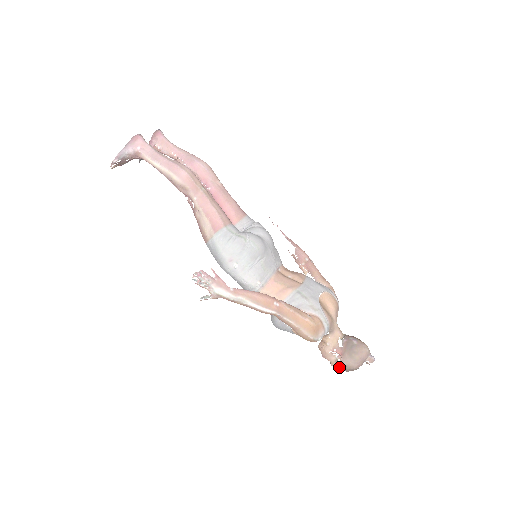
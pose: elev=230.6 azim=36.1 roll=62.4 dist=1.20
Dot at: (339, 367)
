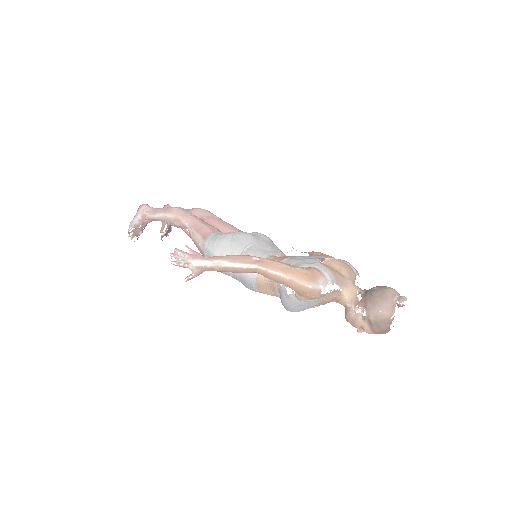
Dot at: (371, 326)
